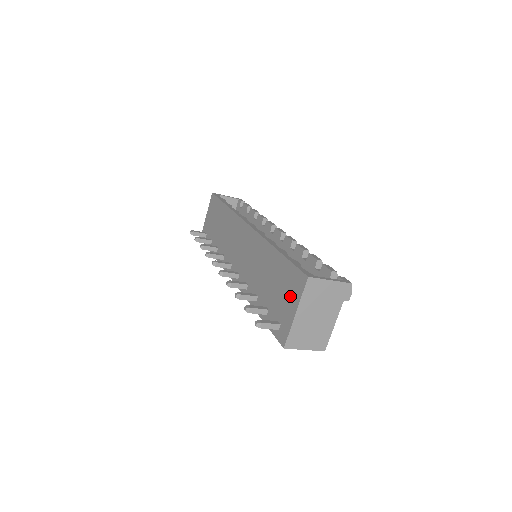
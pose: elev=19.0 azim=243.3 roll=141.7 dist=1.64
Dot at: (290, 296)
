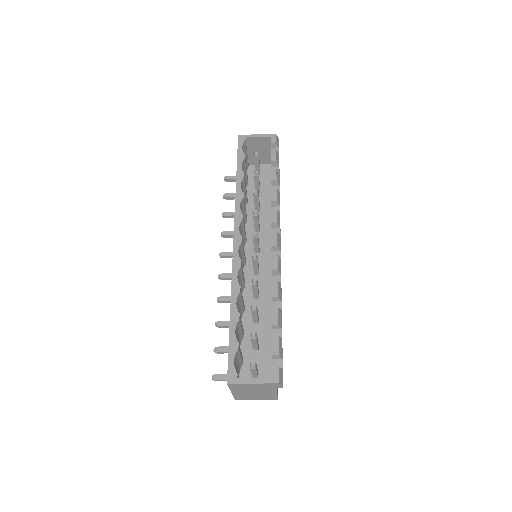
Dot at: occluded
